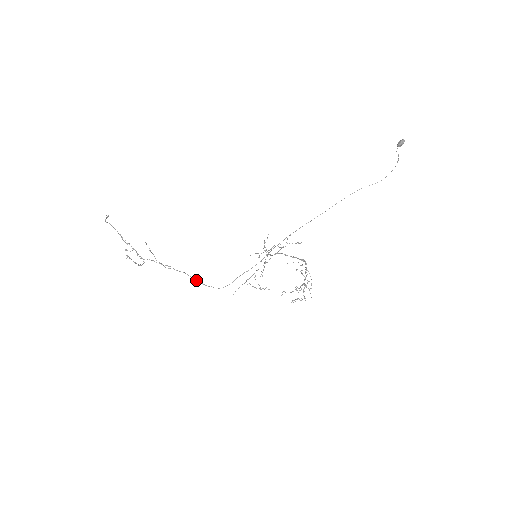
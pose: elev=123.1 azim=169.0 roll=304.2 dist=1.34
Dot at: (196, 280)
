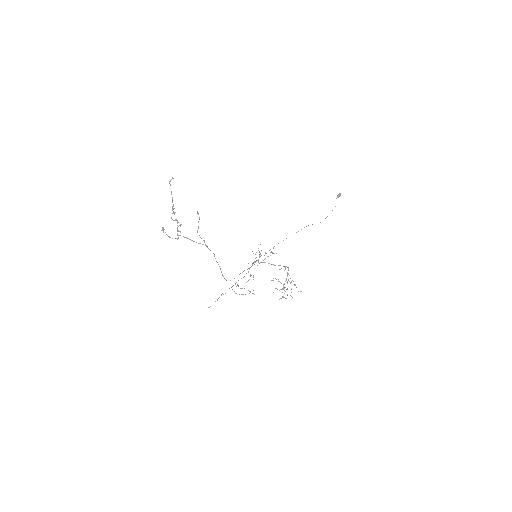
Dot at: (218, 264)
